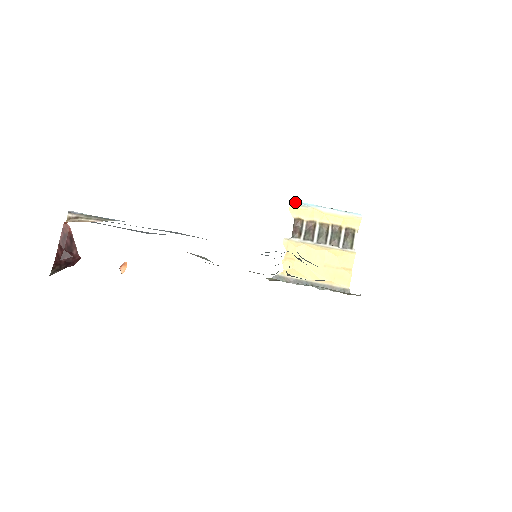
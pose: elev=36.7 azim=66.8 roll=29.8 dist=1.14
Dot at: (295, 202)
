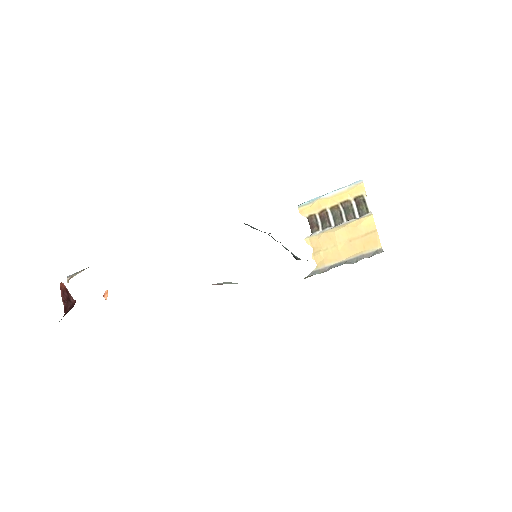
Dot at: (301, 204)
